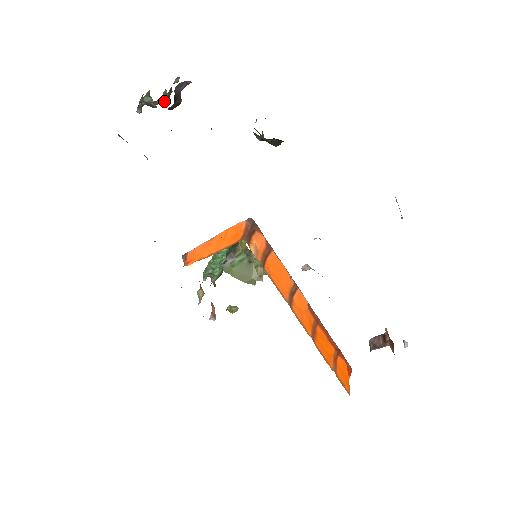
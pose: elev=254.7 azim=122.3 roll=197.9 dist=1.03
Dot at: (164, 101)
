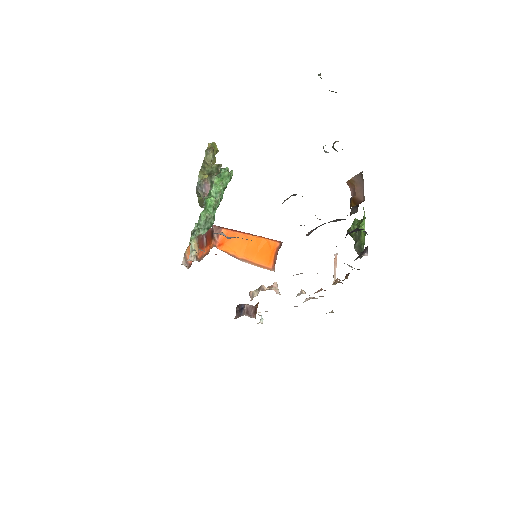
Dot at: occluded
